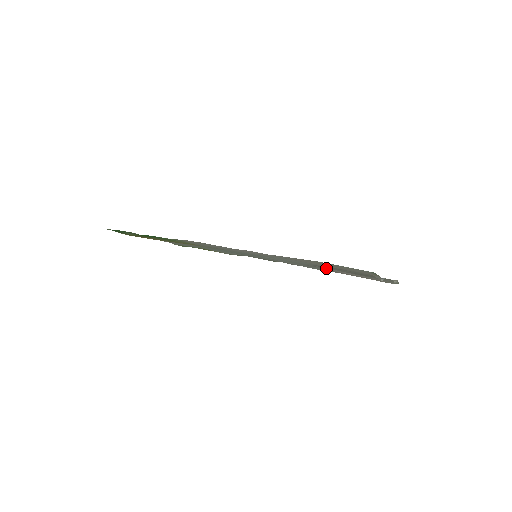
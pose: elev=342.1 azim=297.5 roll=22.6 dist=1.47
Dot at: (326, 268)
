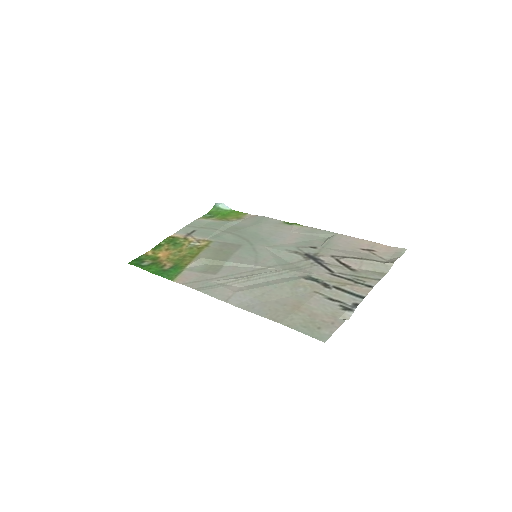
Dot at: (325, 252)
